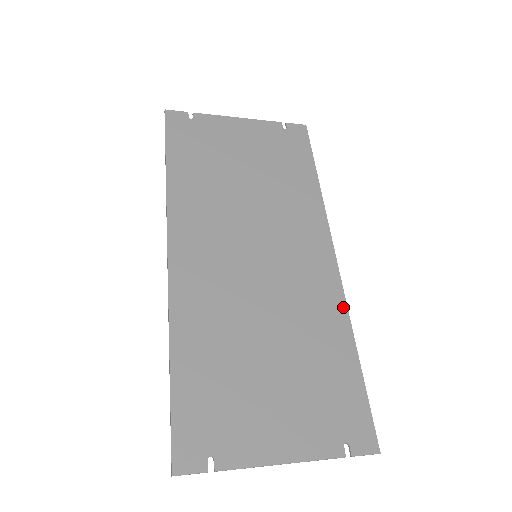
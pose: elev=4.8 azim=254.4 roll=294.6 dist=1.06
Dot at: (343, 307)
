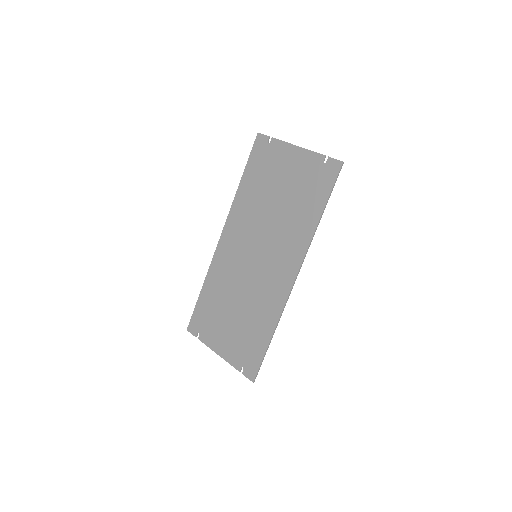
Dot at: (280, 309)
